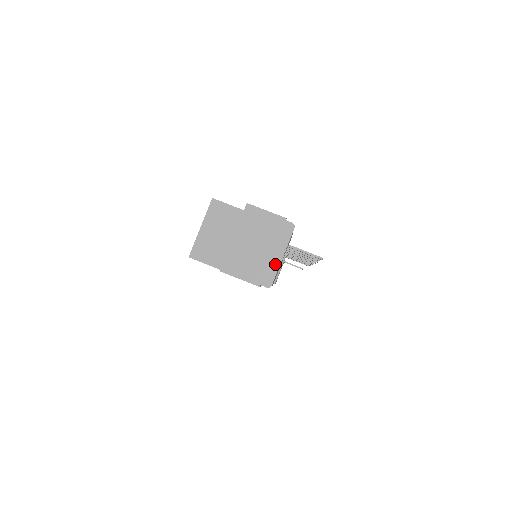
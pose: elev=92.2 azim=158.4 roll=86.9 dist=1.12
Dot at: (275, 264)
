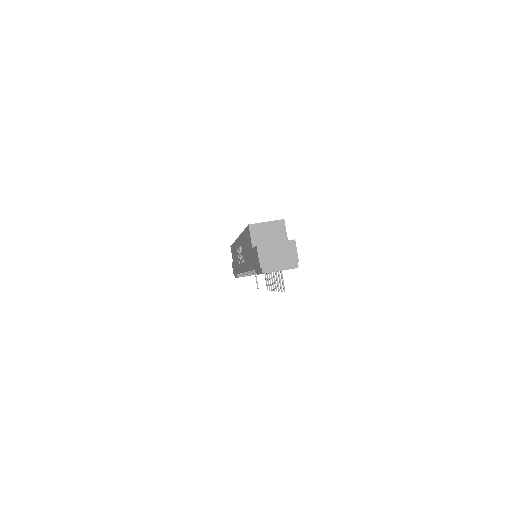
Dot at: (275, 269)
